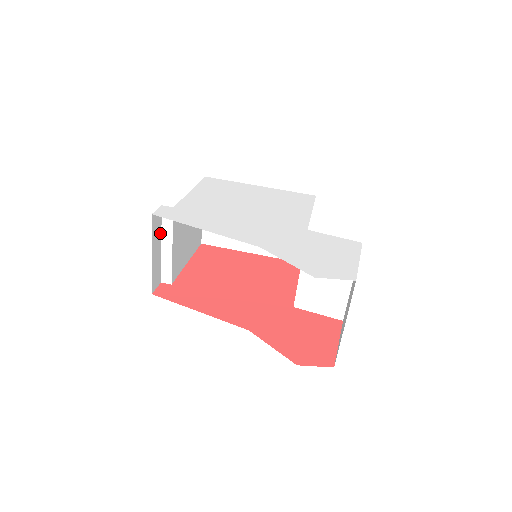
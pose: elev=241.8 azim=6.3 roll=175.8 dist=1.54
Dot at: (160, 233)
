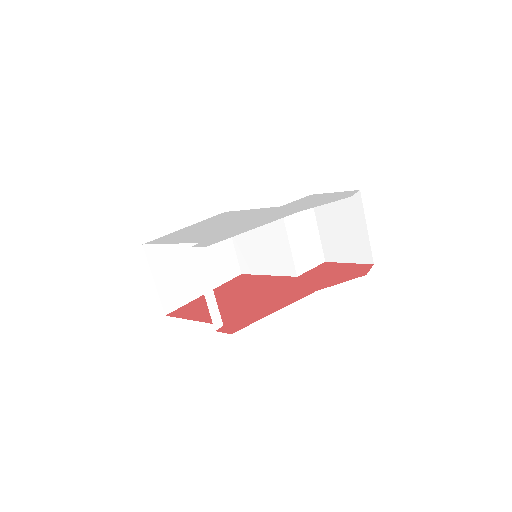
Dot at: (200, 276)
